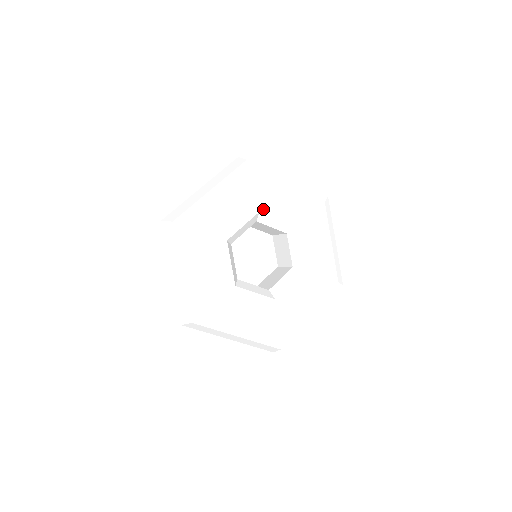
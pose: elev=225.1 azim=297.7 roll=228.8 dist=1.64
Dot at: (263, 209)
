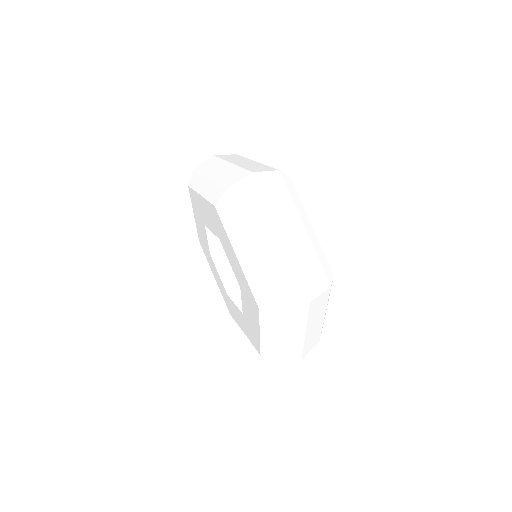
Dot at: occluded
